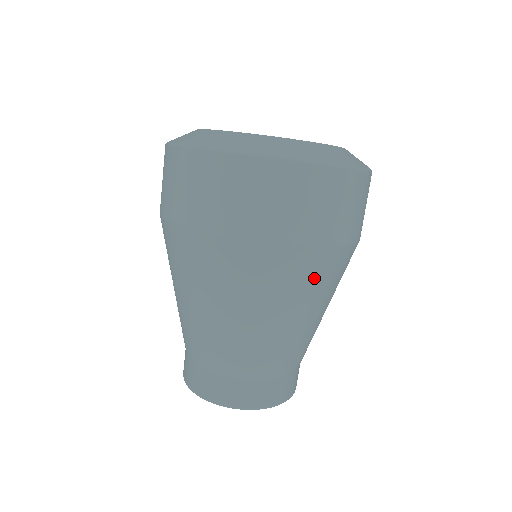
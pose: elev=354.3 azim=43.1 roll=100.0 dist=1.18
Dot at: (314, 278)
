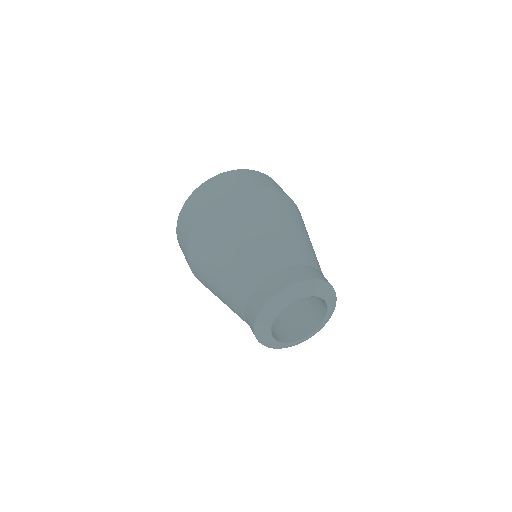
Dot at: (293, 211)
